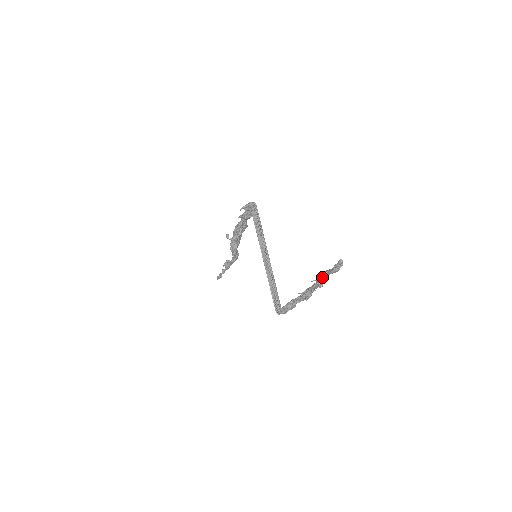
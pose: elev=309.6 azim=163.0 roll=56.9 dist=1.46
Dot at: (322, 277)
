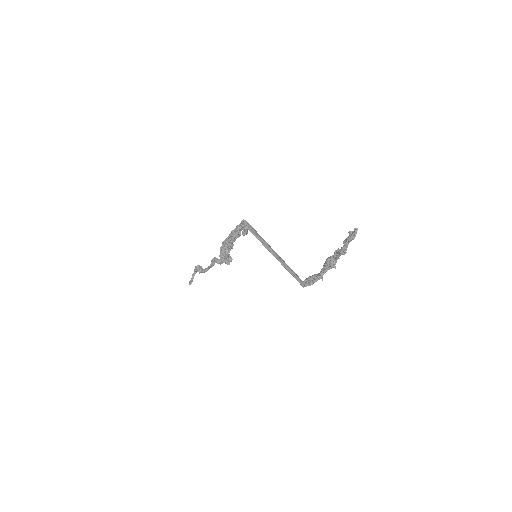
Dot at: (344, 247)
